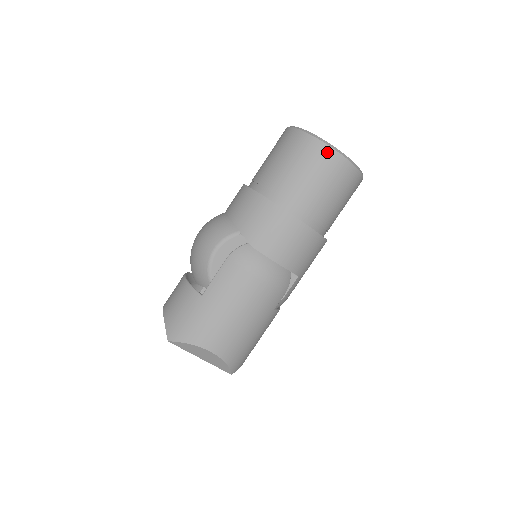
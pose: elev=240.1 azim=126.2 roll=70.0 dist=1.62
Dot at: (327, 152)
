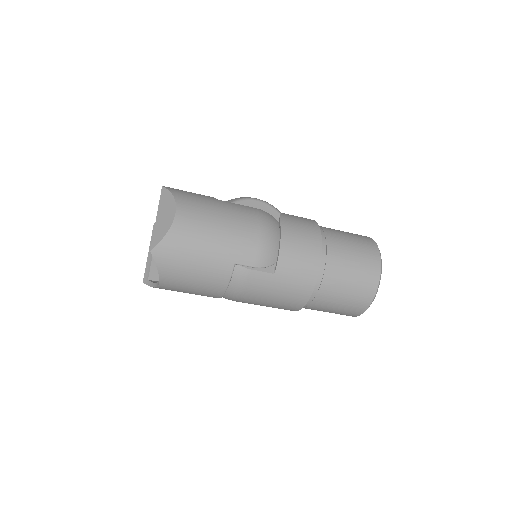
Dot at: (374, 248)
